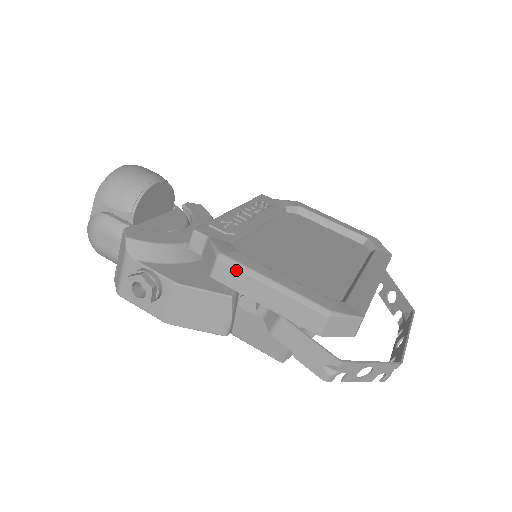
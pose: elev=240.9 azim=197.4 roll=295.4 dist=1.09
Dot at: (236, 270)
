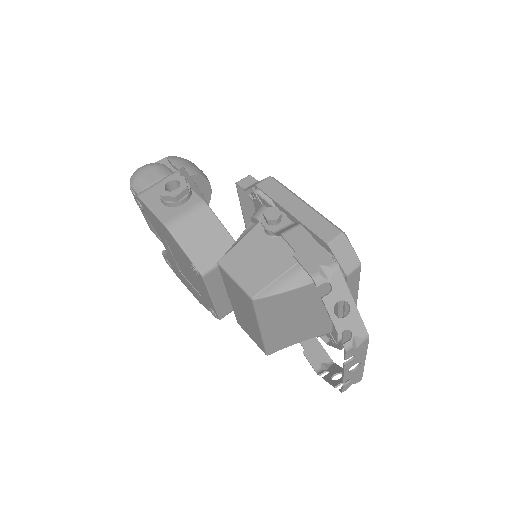
Dot at: (281, 186)
